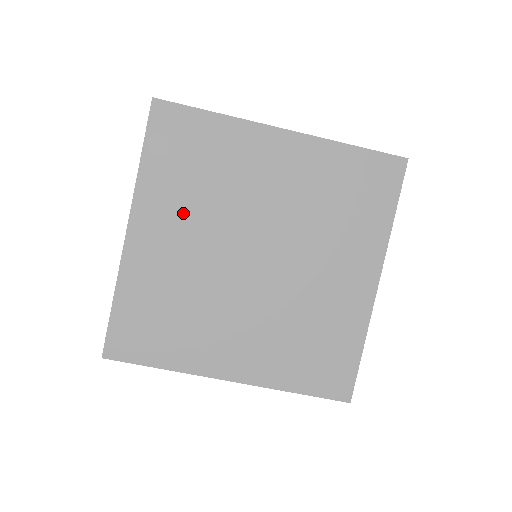
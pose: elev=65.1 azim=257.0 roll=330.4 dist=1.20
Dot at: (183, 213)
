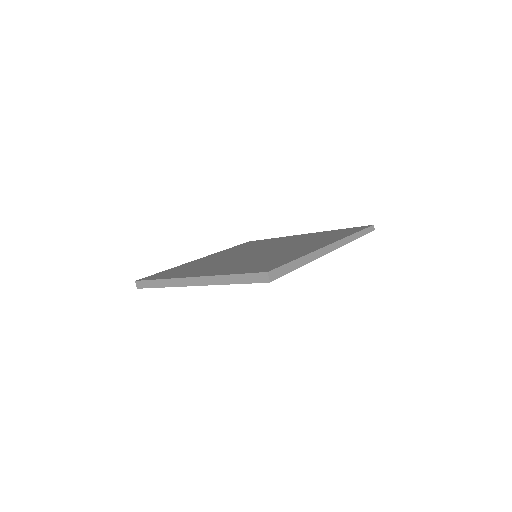
Dot at: occluded
